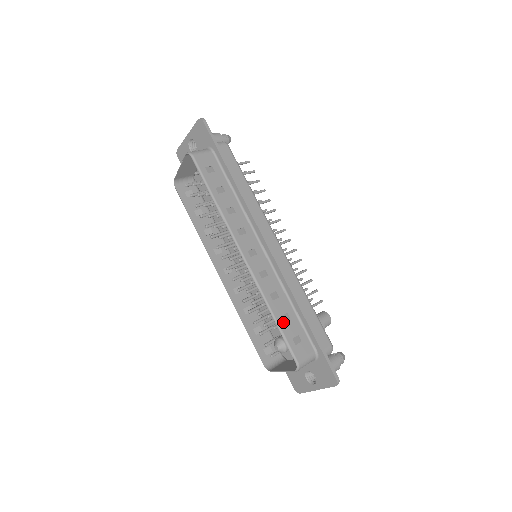
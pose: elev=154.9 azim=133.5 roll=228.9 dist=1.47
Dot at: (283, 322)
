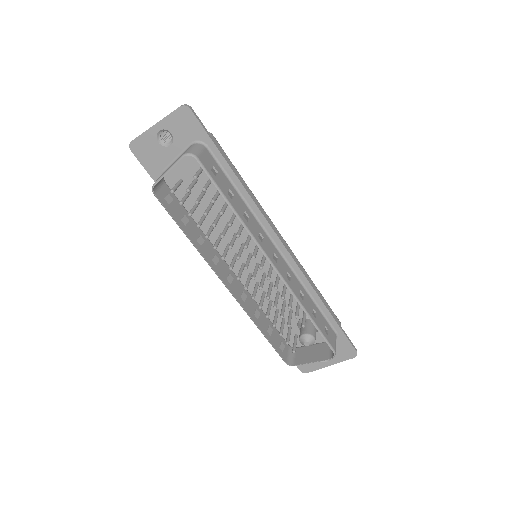
Dot at: (315, 319)
